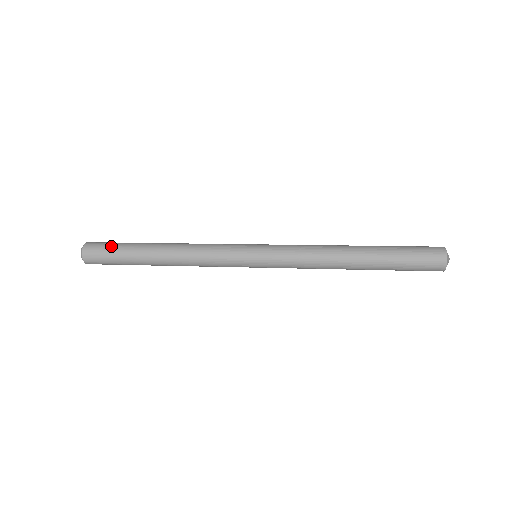
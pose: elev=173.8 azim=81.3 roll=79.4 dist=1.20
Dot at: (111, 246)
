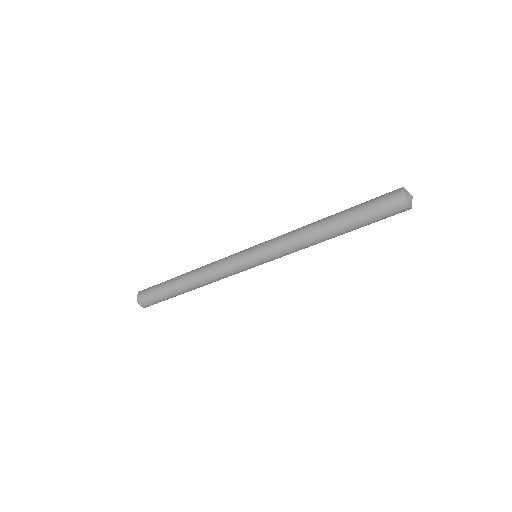
Dot at: (156, 285)
